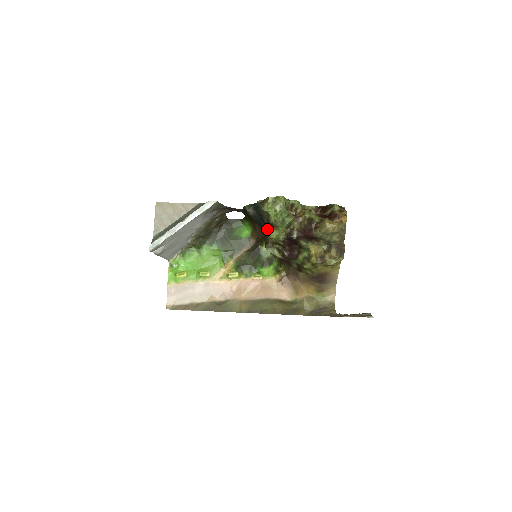
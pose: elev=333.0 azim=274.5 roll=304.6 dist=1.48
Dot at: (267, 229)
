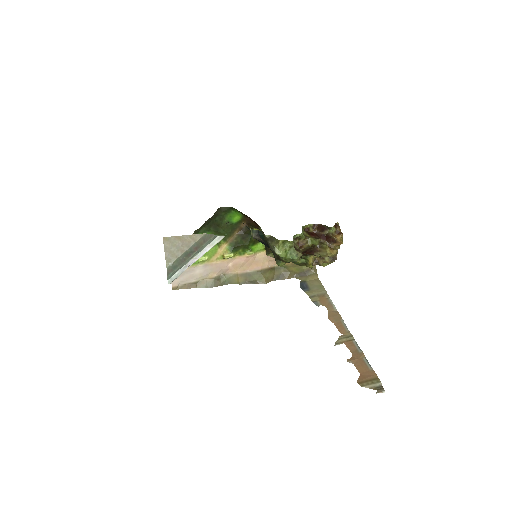
Dot at: (276, 260)
